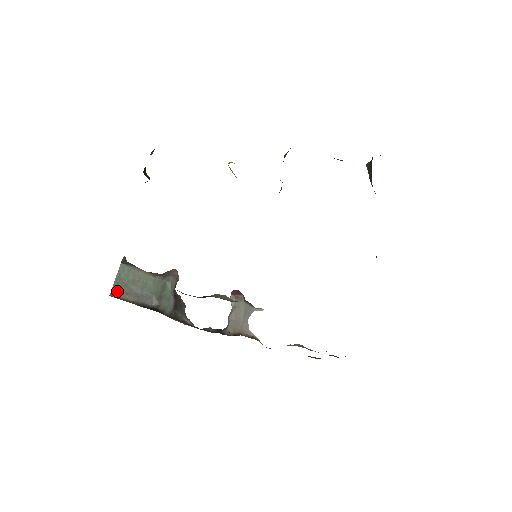
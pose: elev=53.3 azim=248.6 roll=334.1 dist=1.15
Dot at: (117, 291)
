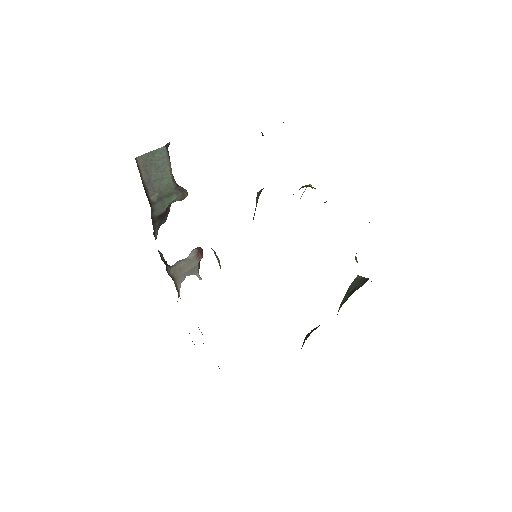
Dot at: (142, 161)
